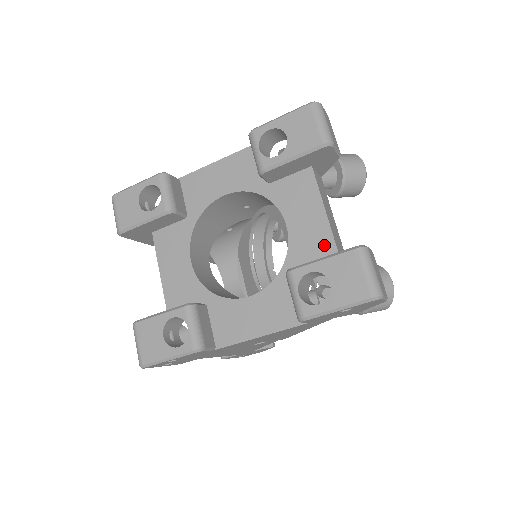
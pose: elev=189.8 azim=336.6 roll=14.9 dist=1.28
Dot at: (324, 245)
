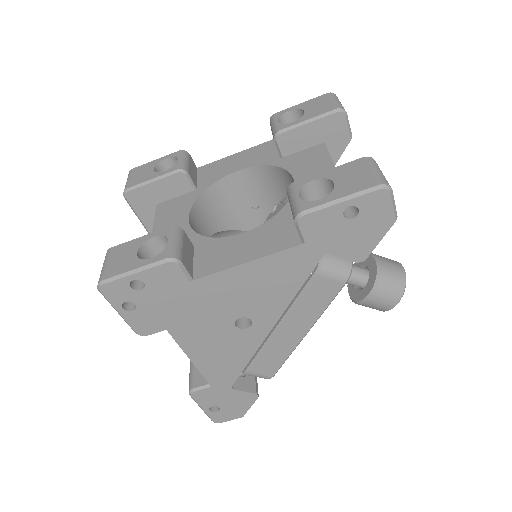
Dot at: occluded
